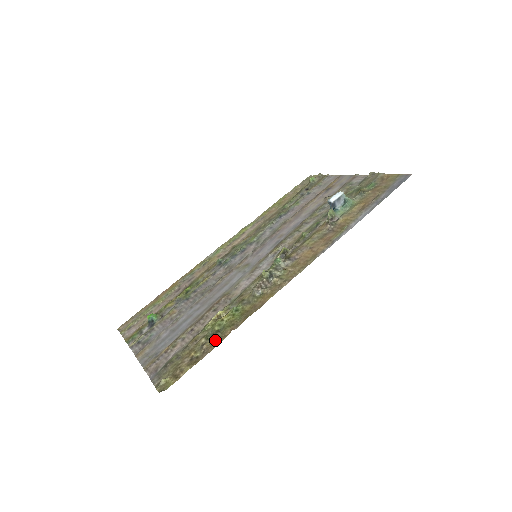
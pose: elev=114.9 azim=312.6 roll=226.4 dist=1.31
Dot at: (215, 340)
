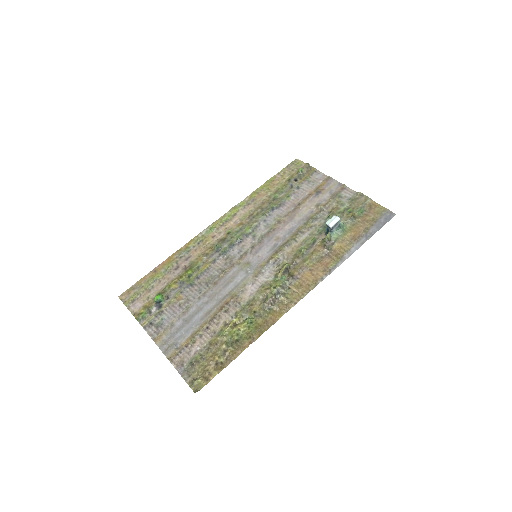
Dot at: (235, 349)
